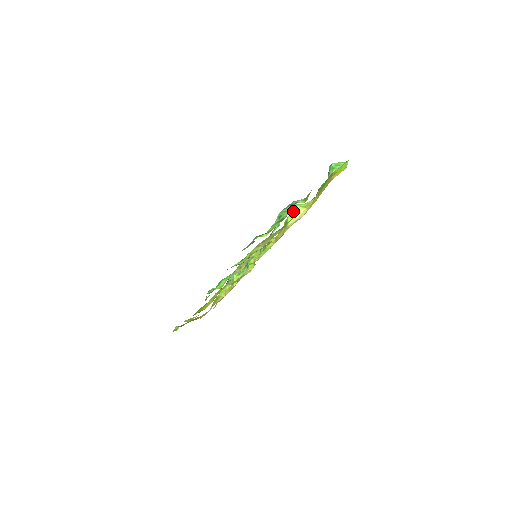
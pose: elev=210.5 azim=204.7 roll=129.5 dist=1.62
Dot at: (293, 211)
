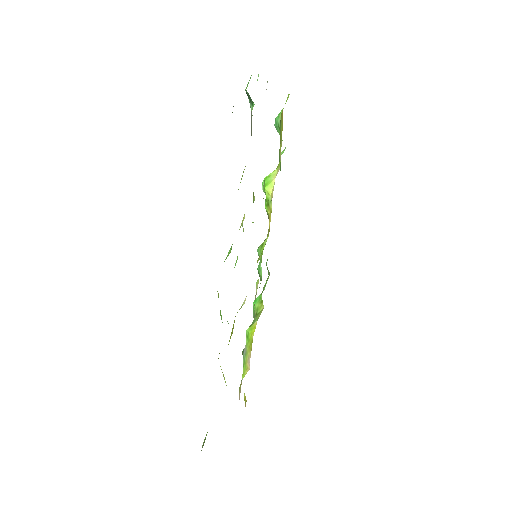
Dot at: (266, 180)
